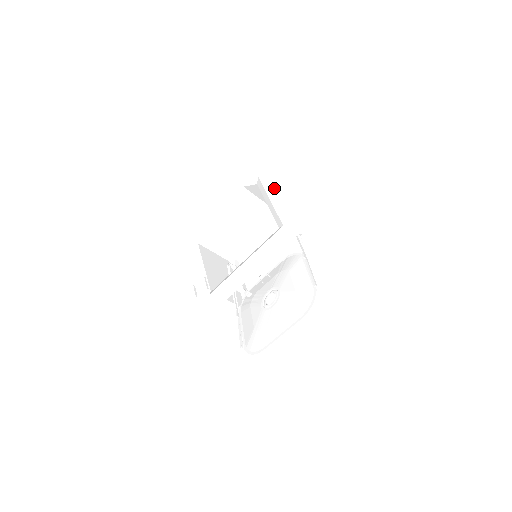
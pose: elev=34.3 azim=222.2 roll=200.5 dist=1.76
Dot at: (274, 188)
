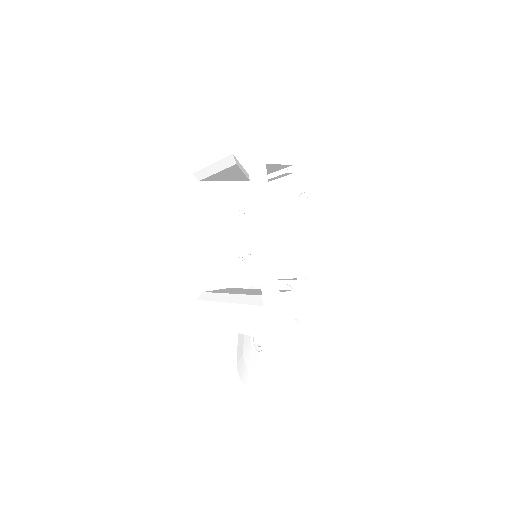
Dot at: (262, 228)
